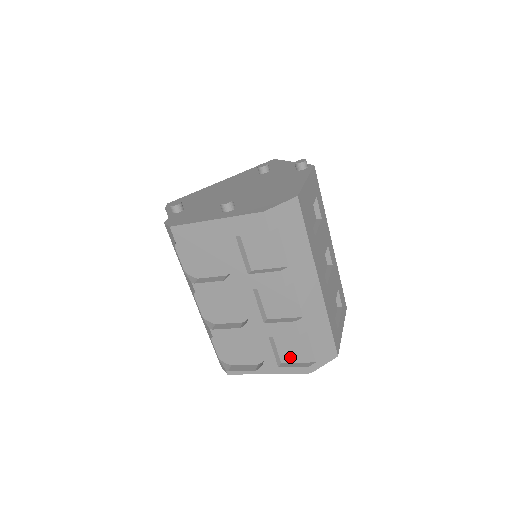
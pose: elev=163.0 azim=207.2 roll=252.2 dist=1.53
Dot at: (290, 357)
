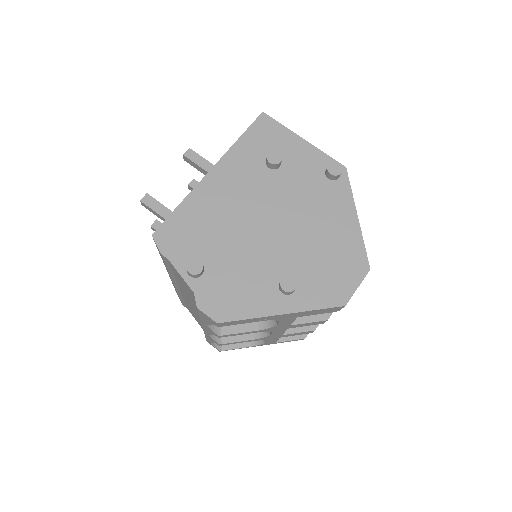
Dot at: occluded
